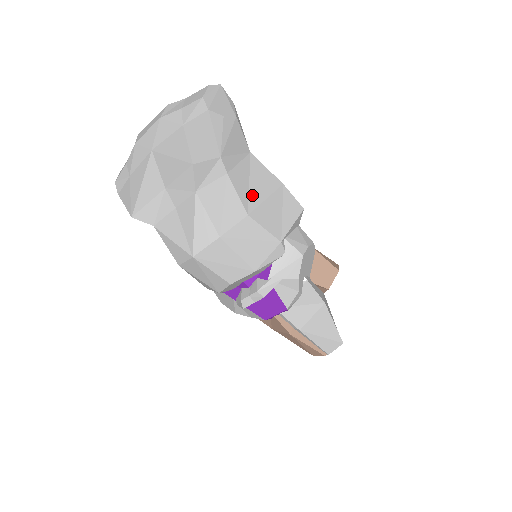
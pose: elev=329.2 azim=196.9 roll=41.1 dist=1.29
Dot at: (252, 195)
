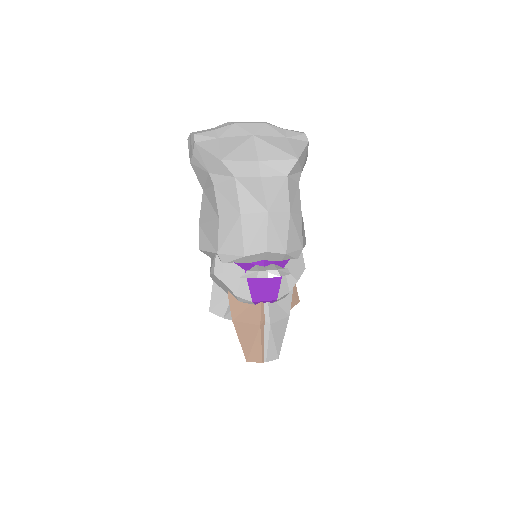
Dot at: occluded
